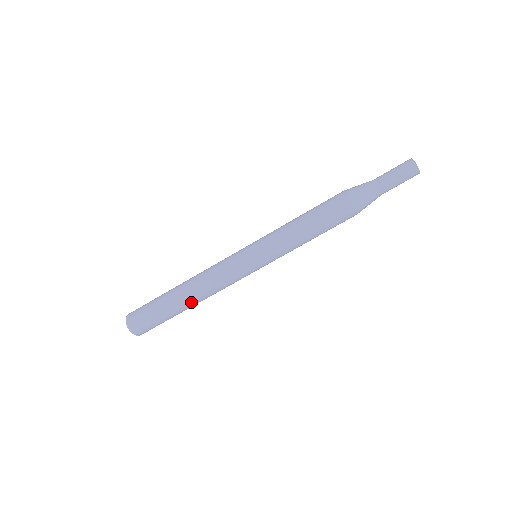
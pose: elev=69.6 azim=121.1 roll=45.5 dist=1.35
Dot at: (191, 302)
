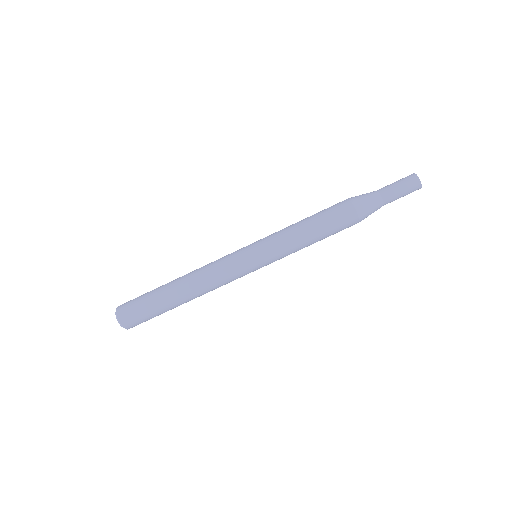
Dot at: (189, 300)
